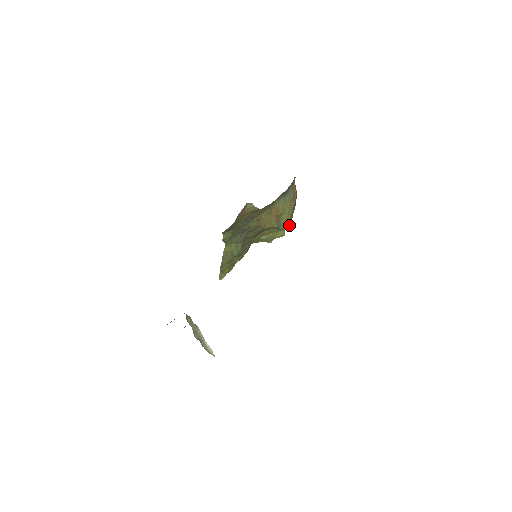
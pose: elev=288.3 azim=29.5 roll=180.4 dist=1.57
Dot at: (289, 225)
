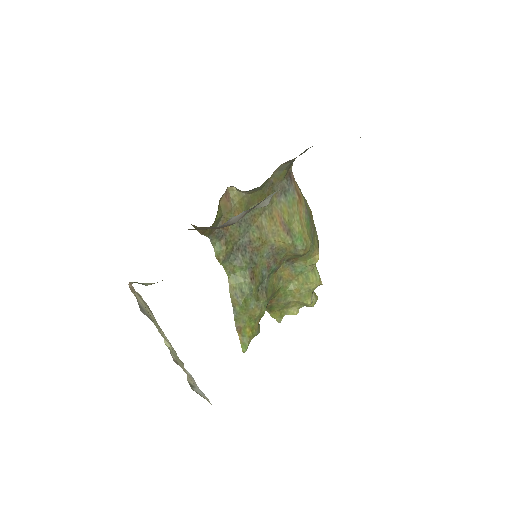
Dot at: (318, 259)
